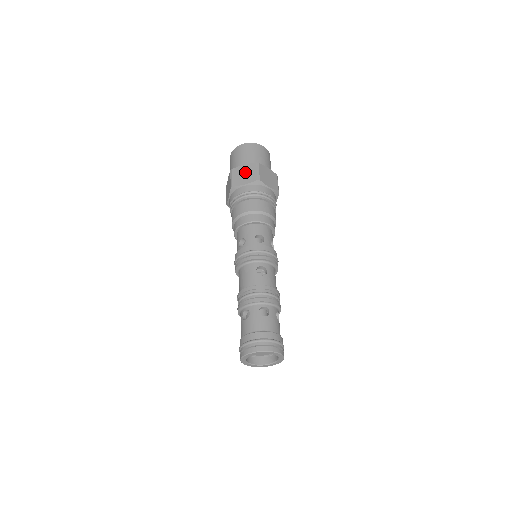
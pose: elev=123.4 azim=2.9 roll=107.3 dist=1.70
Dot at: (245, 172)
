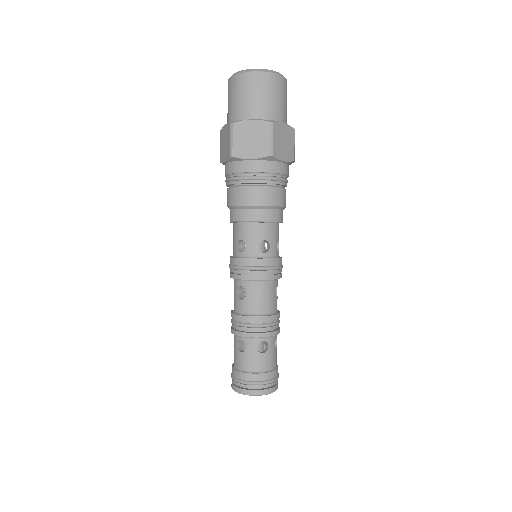
Dot at: (225, 140)
